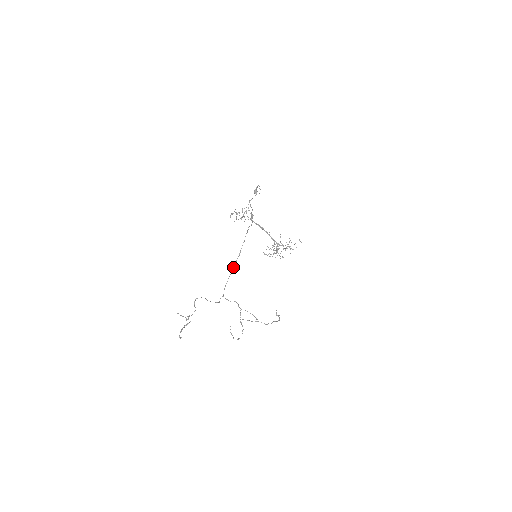
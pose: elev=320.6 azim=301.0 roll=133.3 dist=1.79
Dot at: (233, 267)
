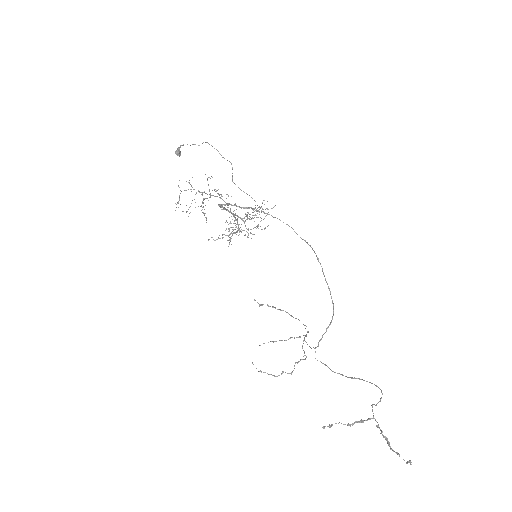
Dot at: (333, 305)
